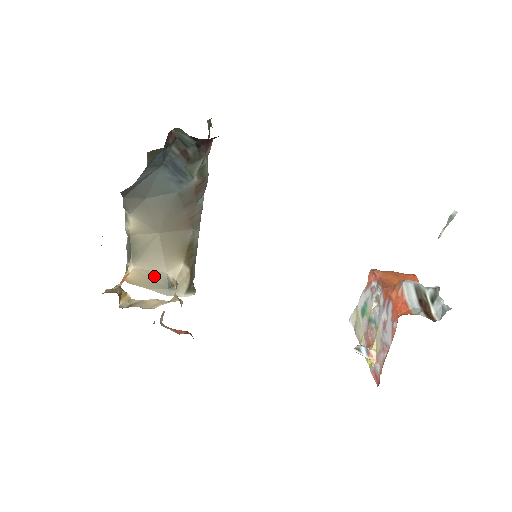
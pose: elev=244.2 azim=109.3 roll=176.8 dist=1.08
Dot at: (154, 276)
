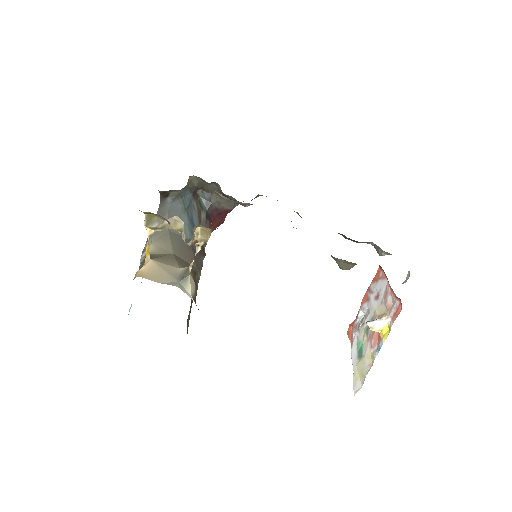
Dot at: (168, 269)
